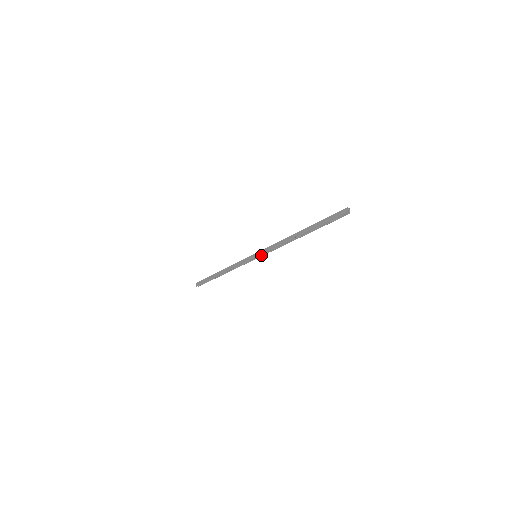
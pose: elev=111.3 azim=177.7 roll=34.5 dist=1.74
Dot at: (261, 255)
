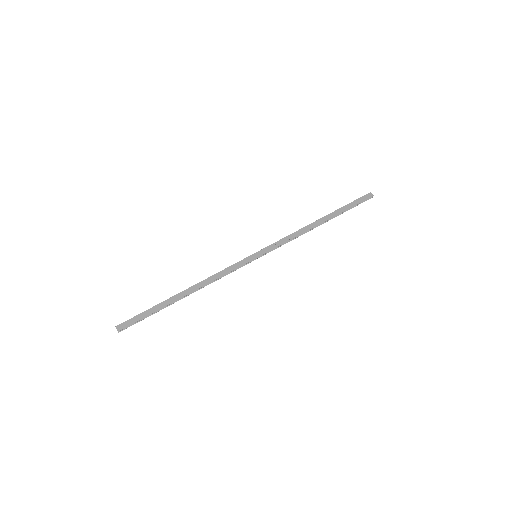
Dot at: (265, 253)
